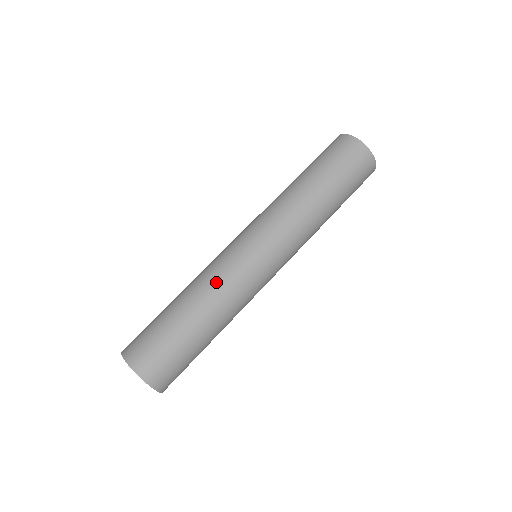
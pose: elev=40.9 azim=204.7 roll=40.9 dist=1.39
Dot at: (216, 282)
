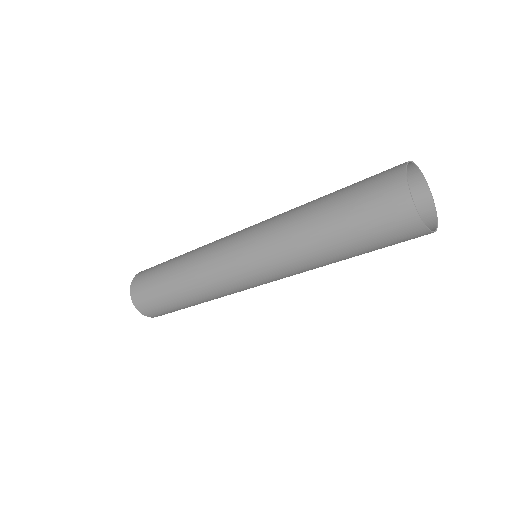
Dot at: (199, 274)
